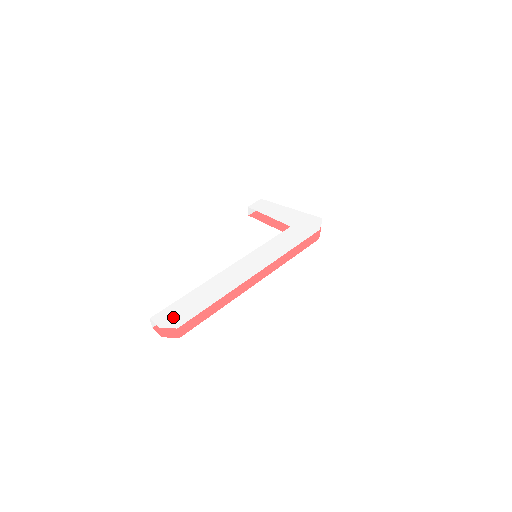
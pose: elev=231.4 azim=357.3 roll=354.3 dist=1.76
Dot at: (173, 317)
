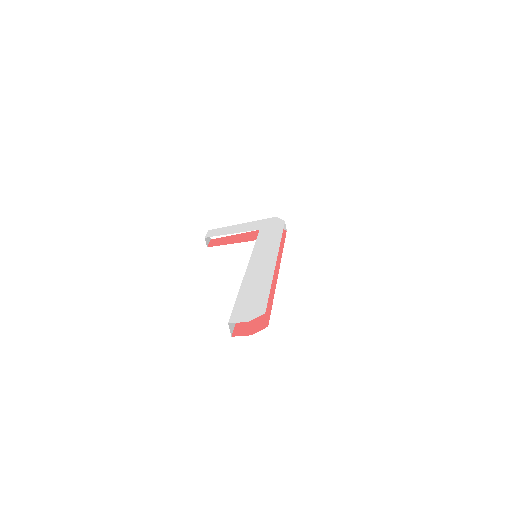
Dot at: (249, 311)
